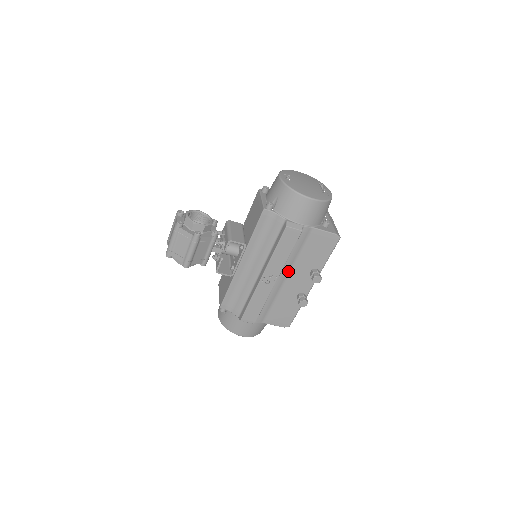
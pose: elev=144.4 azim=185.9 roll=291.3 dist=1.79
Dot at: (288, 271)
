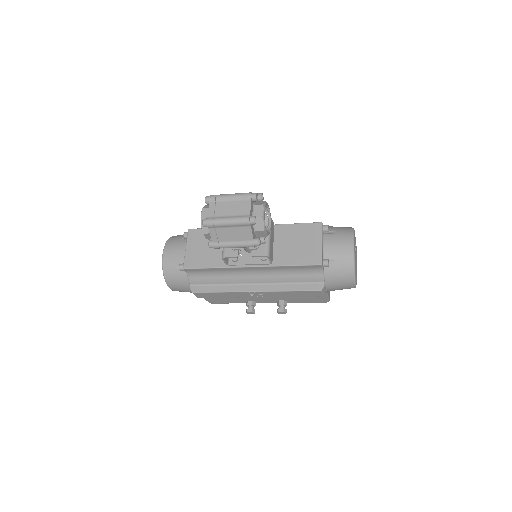
Dot at: occluded
